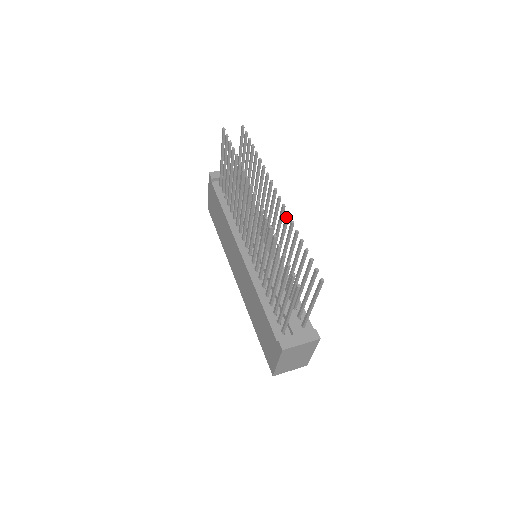
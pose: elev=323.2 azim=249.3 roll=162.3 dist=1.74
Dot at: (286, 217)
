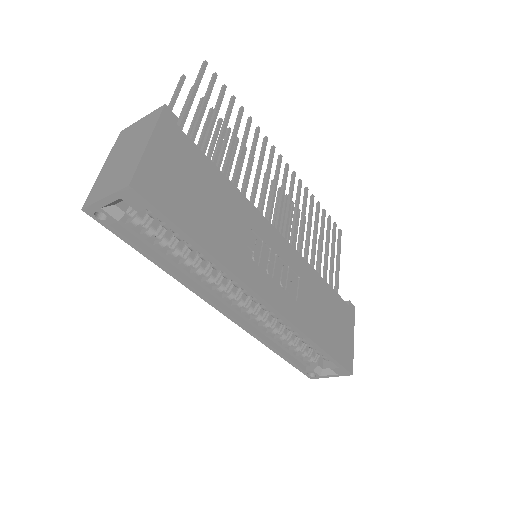
Dot at: (263, 141)
